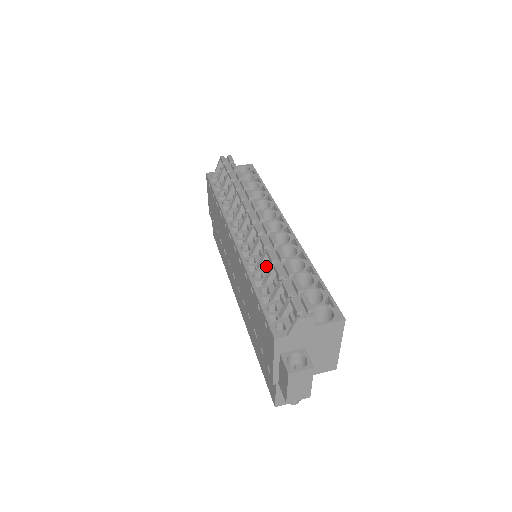
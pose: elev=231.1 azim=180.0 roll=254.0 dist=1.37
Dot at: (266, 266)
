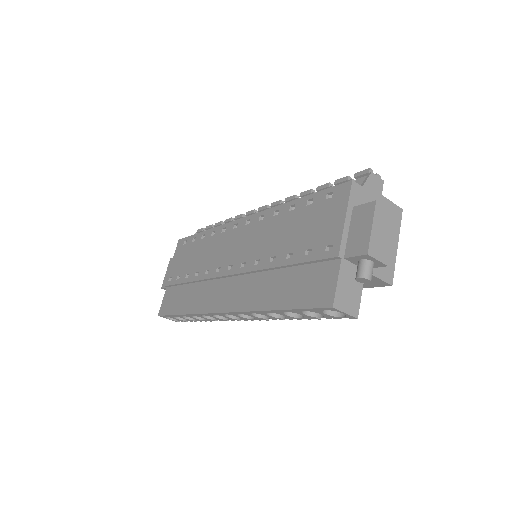
Dot at: occluded
